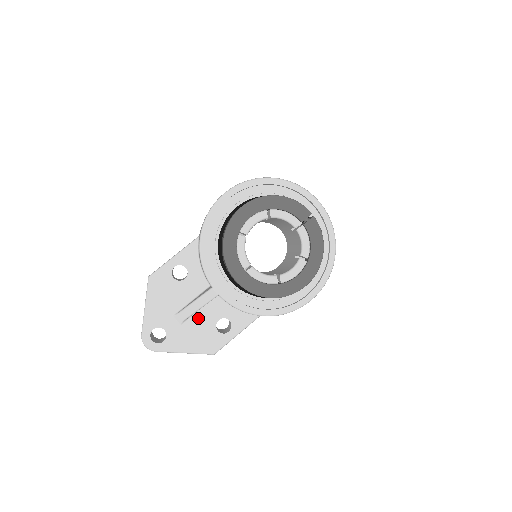
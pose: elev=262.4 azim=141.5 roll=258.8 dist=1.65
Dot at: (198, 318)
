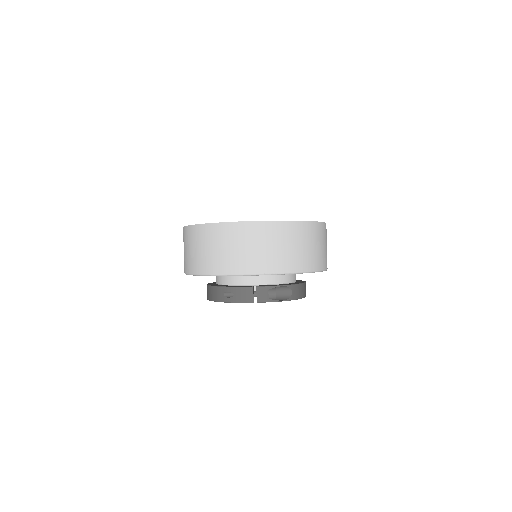
Dot at: occluded
